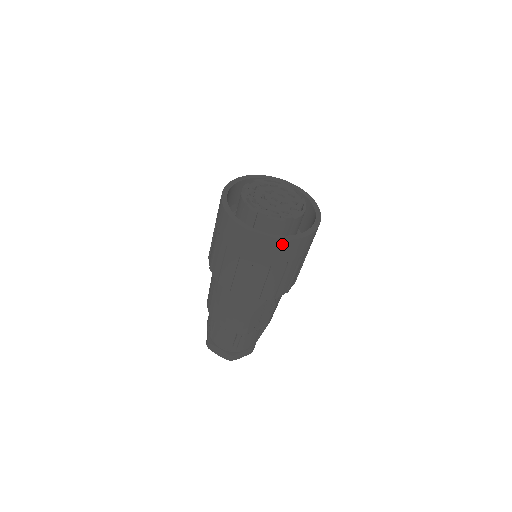
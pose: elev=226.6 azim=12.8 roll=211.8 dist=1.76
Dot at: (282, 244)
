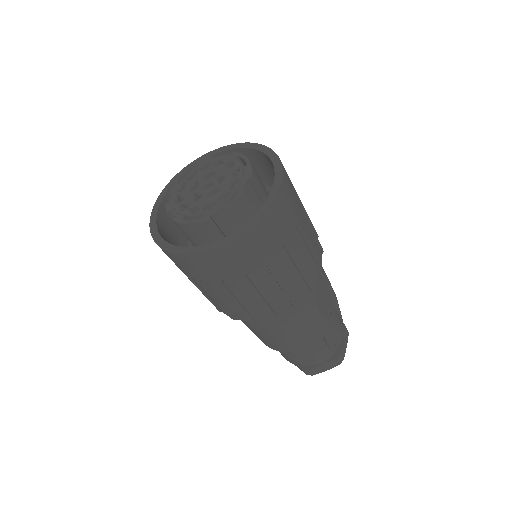
Dot at: (271, 216)
